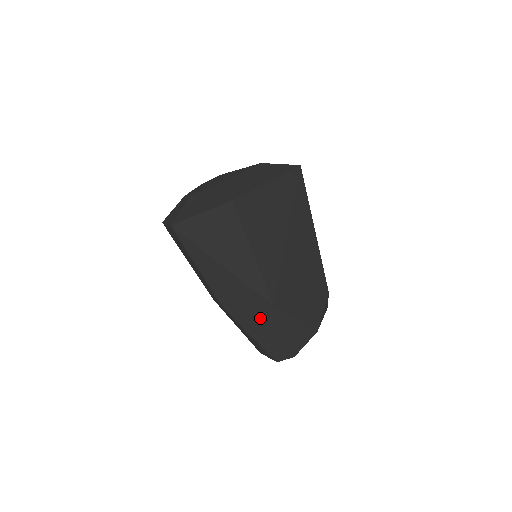
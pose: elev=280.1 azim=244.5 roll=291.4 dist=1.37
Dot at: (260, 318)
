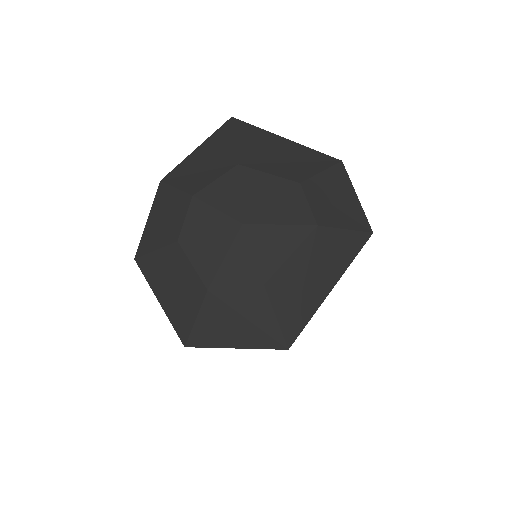
Dot at: occluded
